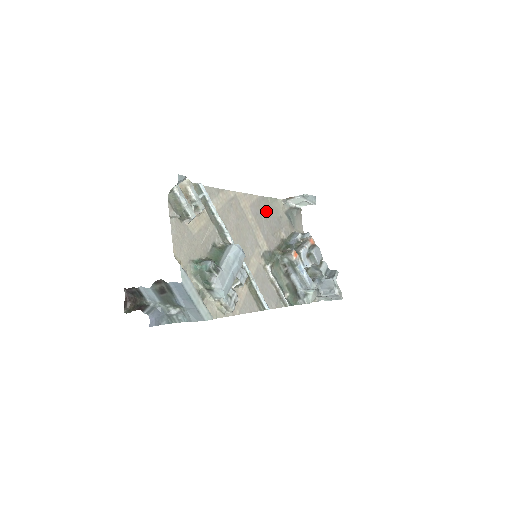
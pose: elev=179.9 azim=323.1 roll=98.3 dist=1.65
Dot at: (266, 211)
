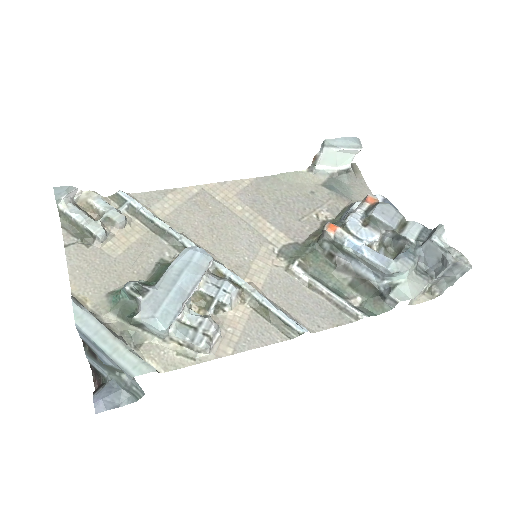
Dot at: (276, 193)
